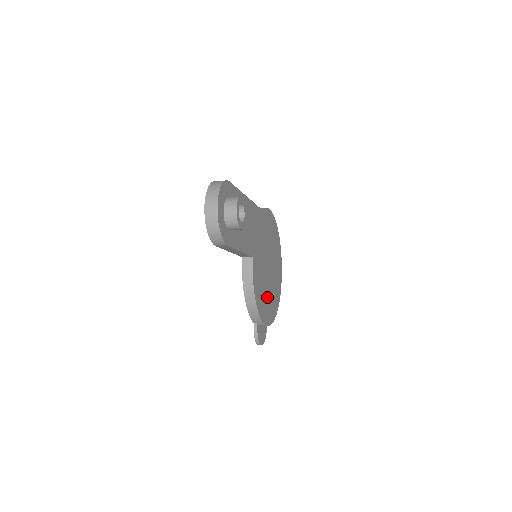
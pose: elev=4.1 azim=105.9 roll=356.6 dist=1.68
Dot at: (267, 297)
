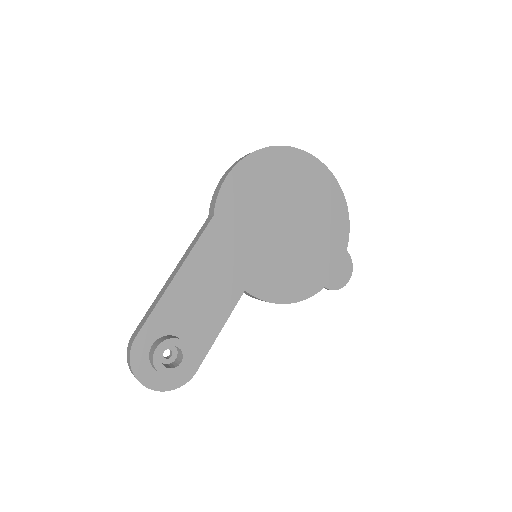
Dot at: (312, 253)
